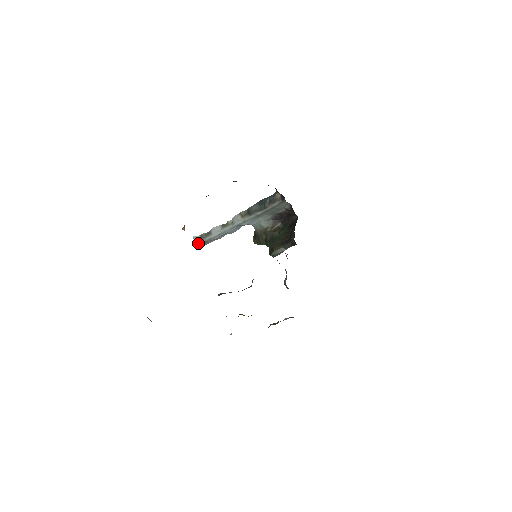
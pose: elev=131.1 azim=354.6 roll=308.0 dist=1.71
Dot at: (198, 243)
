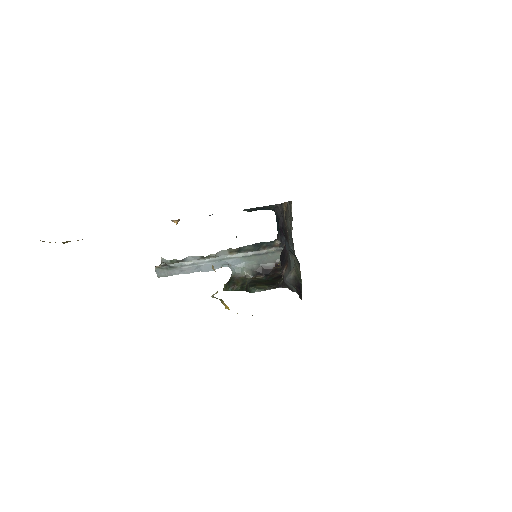
Dot at: (165, 264)
